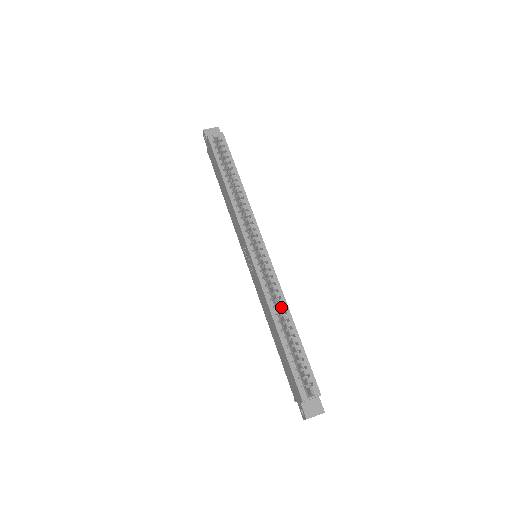
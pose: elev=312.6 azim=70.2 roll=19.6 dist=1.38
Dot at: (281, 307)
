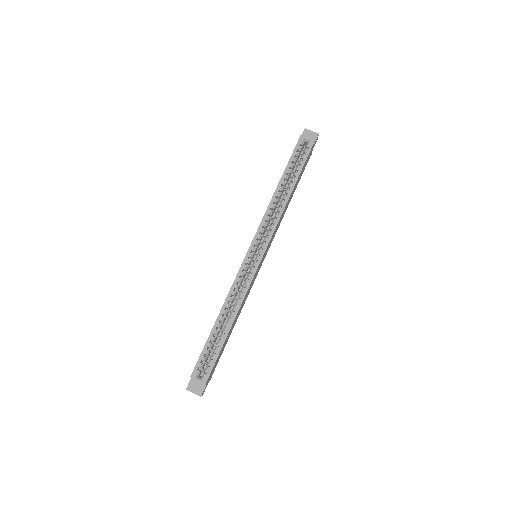
Dot at: (234, 306)
